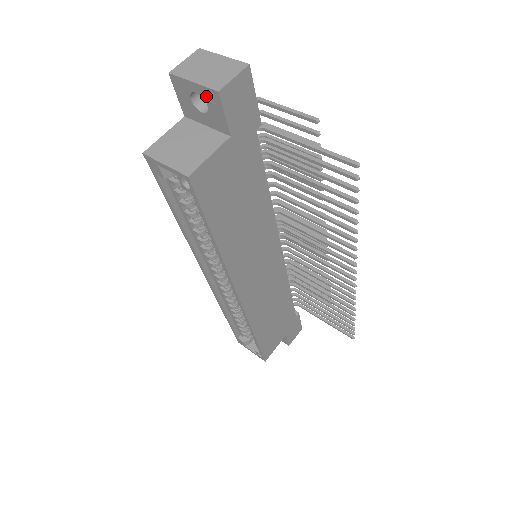
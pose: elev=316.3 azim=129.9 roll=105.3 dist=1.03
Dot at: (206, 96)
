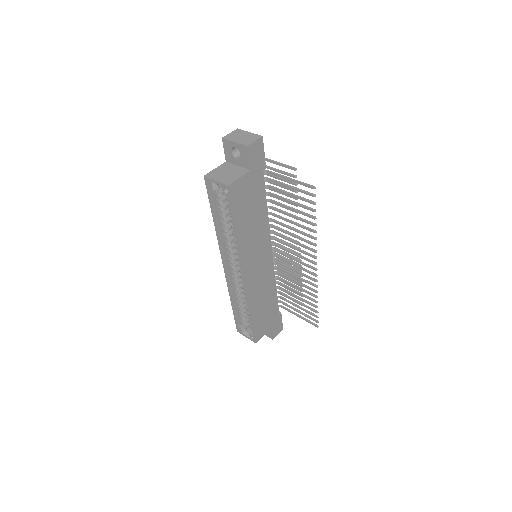
Dot at: (240, 149)
